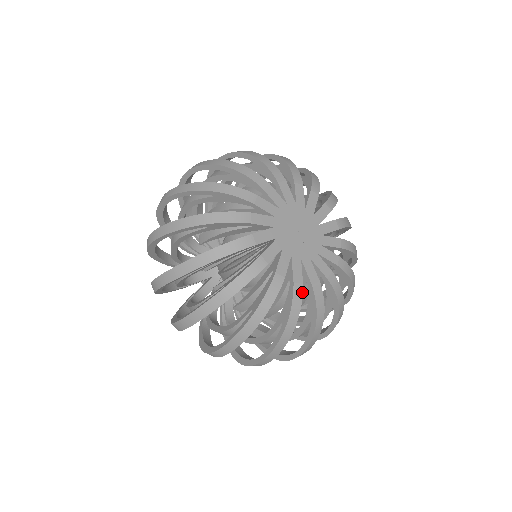
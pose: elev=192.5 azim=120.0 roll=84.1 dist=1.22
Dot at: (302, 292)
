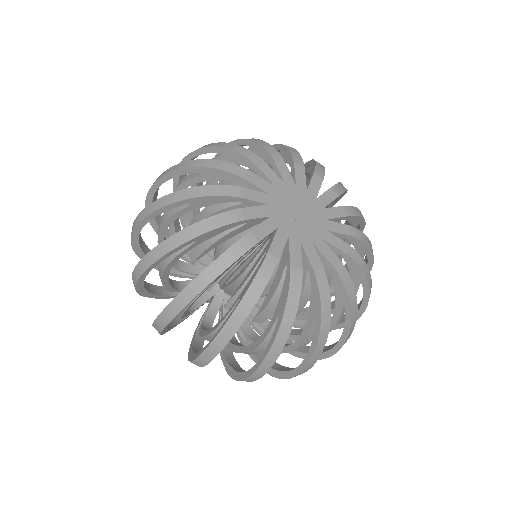
Dot at: (275, 267)
